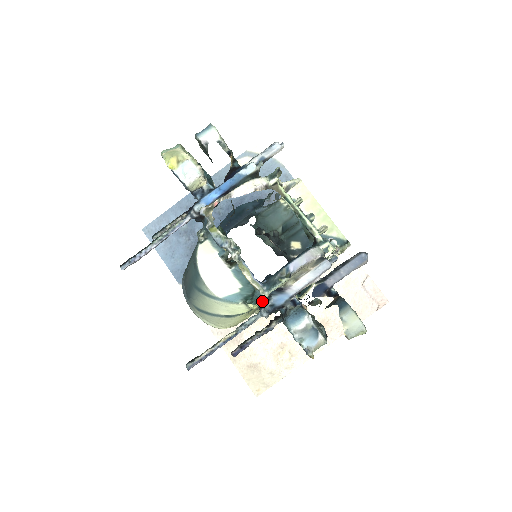
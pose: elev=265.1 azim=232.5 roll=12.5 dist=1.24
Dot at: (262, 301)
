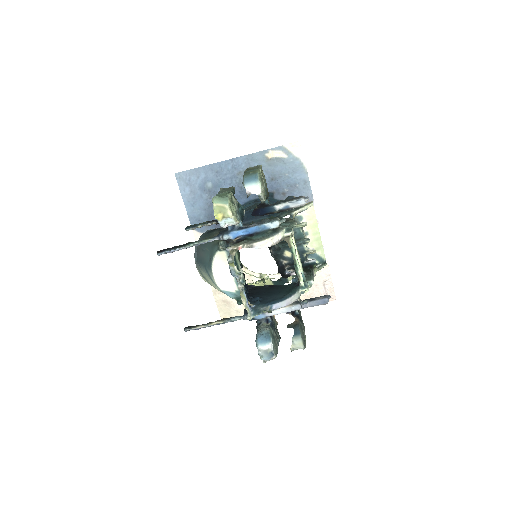
Dot at: occluded
